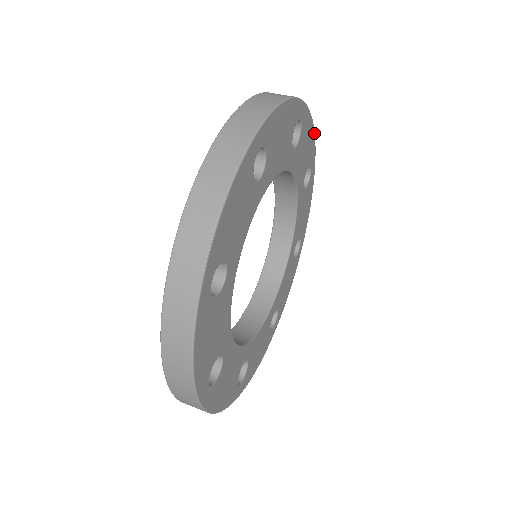
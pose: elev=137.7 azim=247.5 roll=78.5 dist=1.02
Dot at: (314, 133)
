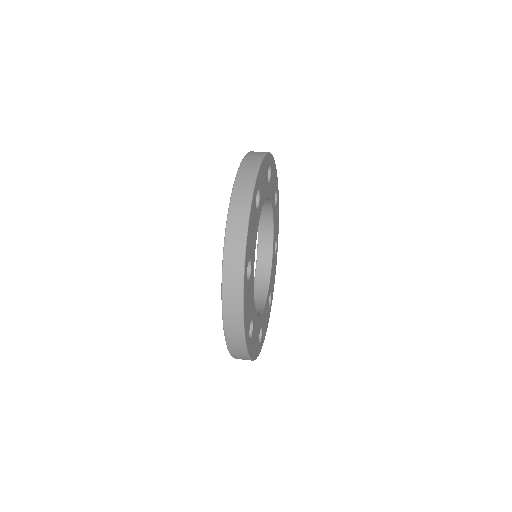
Dot at: (276, 169)
